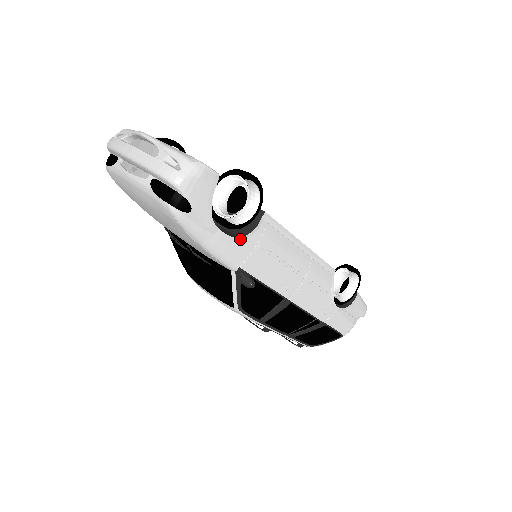
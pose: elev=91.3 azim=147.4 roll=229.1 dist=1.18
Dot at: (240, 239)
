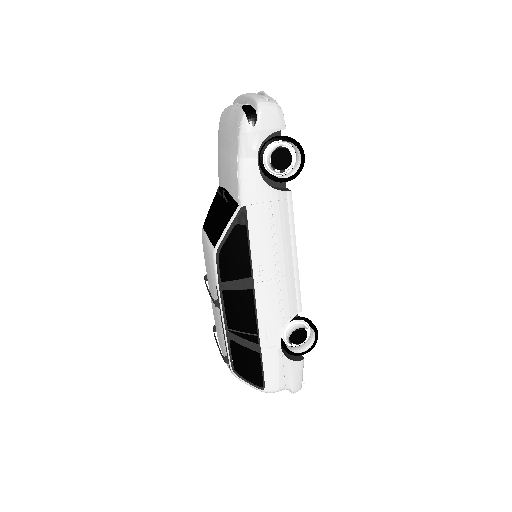
Dot at: (263, 183)
